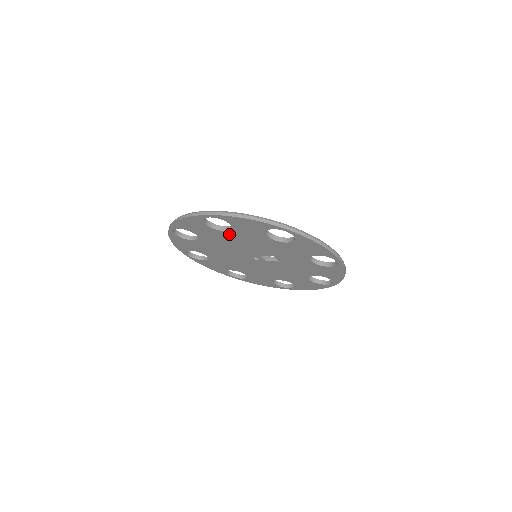
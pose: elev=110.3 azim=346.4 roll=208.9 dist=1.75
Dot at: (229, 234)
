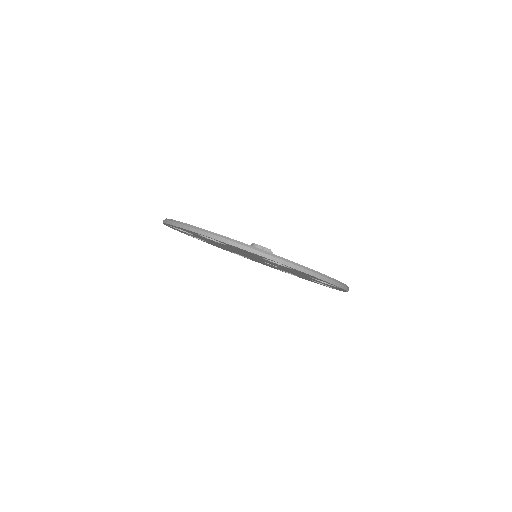
Dot at: (271, 262)
